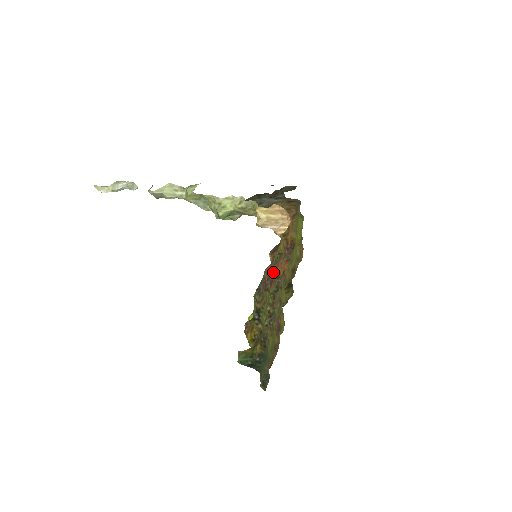
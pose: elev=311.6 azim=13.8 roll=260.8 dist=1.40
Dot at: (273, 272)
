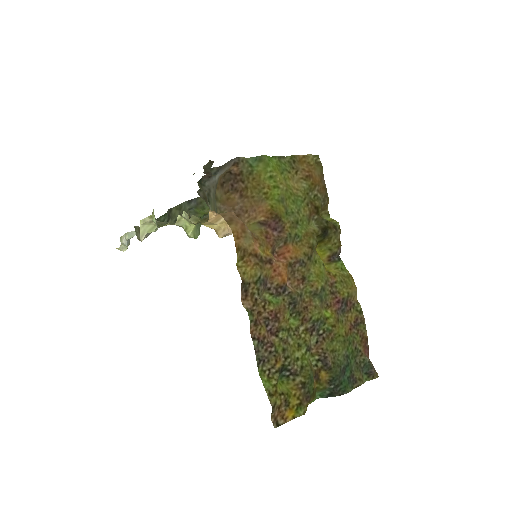
Dot at: (268, 304)
